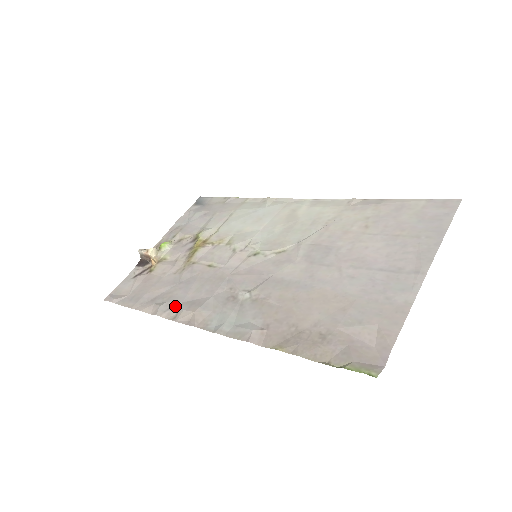
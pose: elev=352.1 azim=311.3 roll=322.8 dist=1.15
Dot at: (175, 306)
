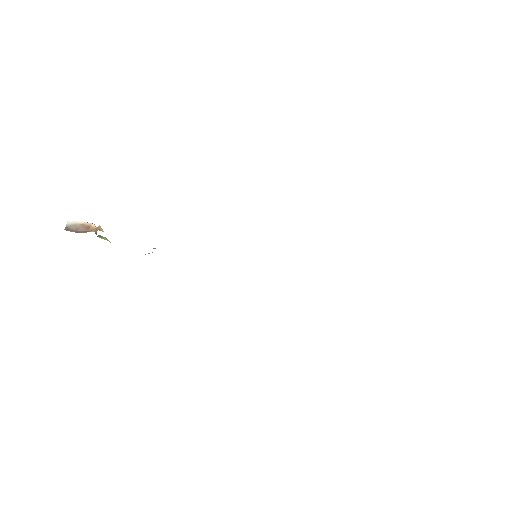
Dot at: occluded
